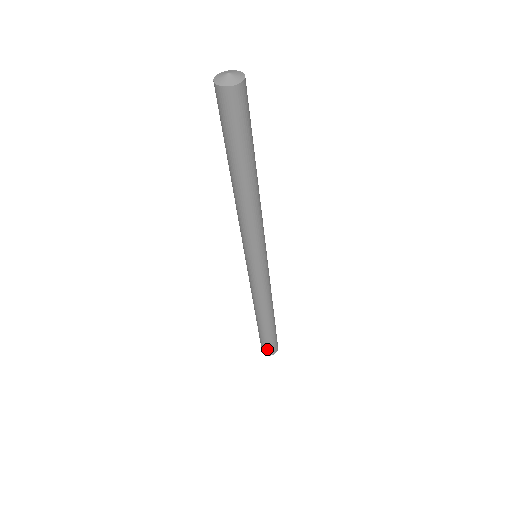
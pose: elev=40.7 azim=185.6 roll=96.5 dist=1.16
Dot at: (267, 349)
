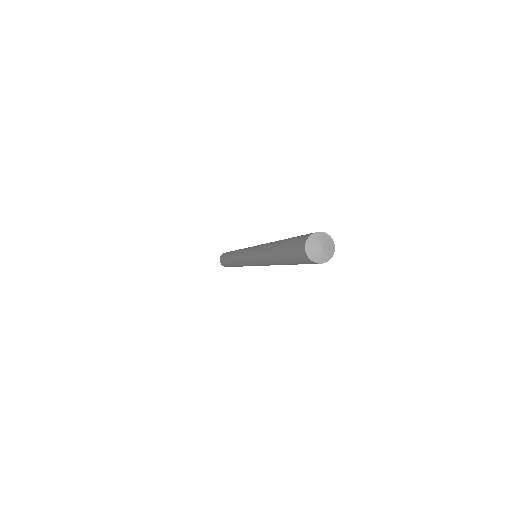
Dot at: occluded
